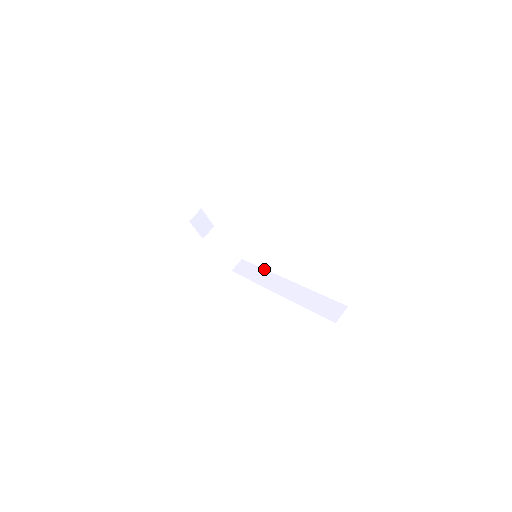
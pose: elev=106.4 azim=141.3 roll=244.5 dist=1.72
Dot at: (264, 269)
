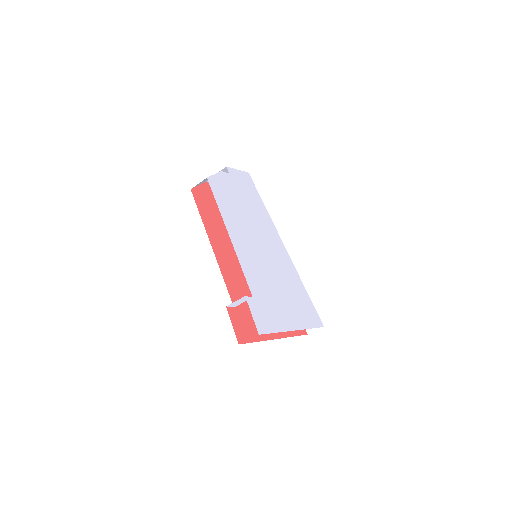
Dot at: (267, 212)
